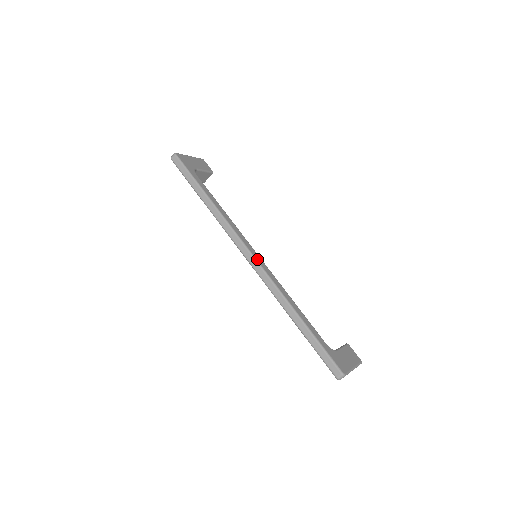
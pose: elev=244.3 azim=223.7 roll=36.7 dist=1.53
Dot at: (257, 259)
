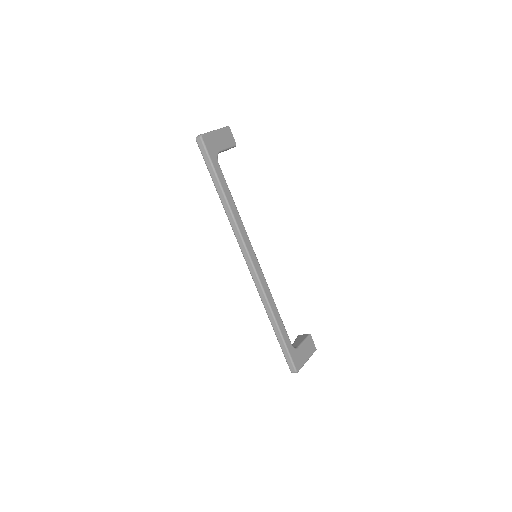
Dot at: (256, 267)
